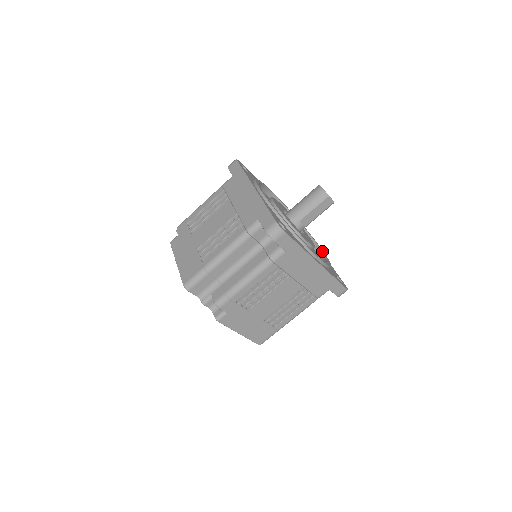
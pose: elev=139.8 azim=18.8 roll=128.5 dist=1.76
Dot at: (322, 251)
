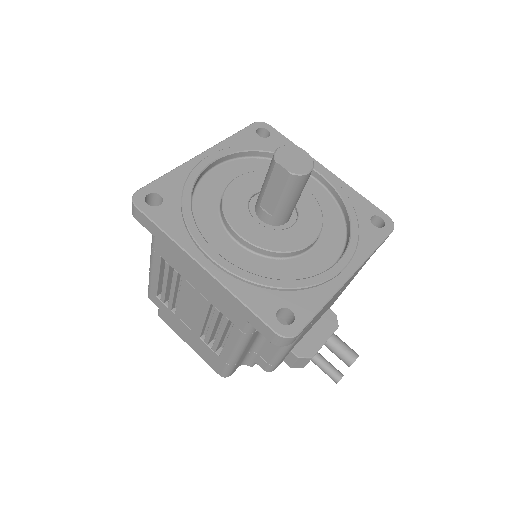
Dot at: (329, 268)
